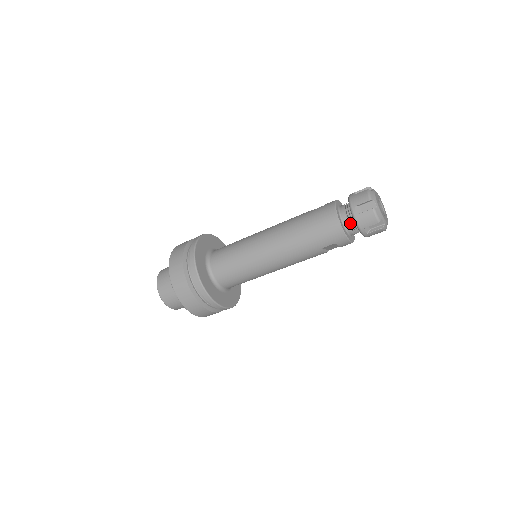
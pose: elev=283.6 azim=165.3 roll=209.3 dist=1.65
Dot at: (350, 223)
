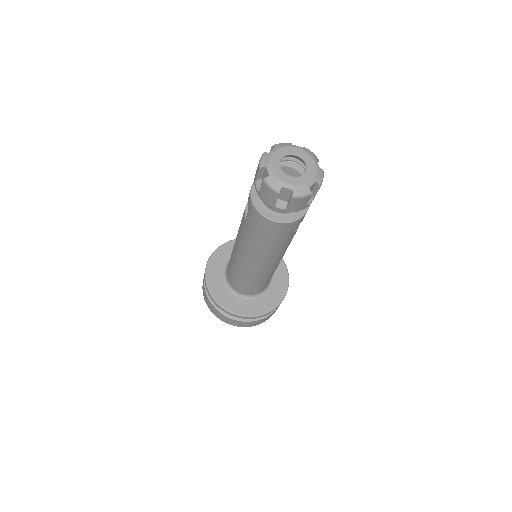
Dot at: occluded
